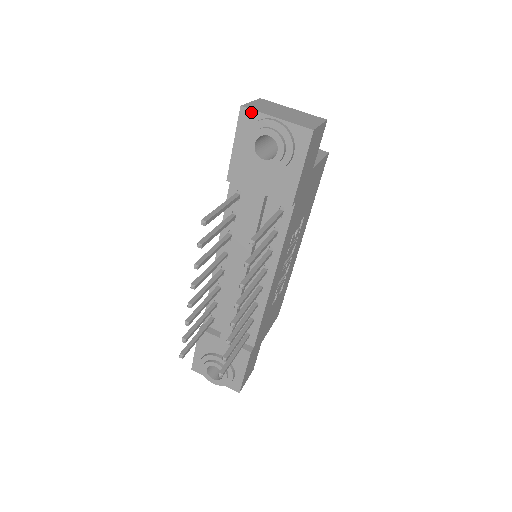
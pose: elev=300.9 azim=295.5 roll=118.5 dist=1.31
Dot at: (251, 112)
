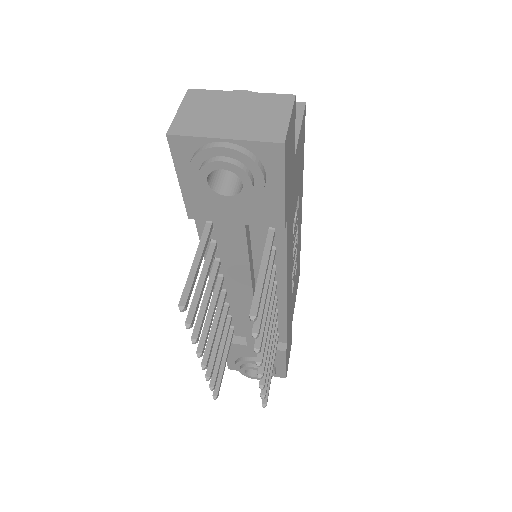
Dot at: (184, 139)
